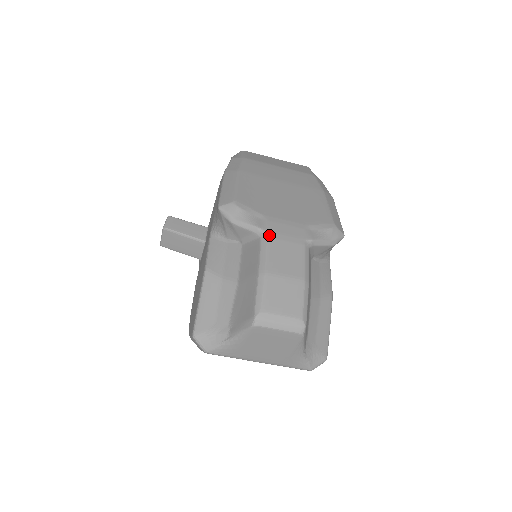
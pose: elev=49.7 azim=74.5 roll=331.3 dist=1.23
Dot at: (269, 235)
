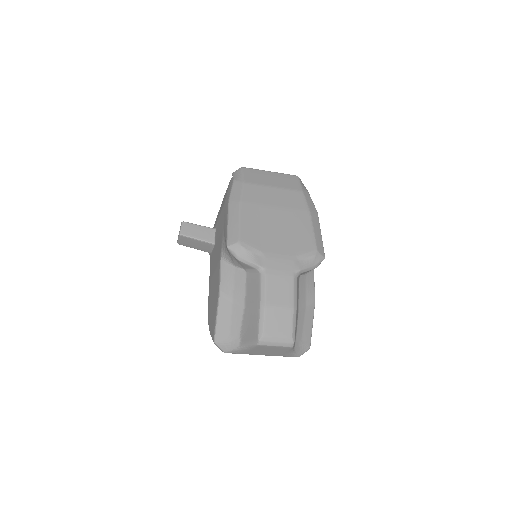
Dot at: (267, 272)
